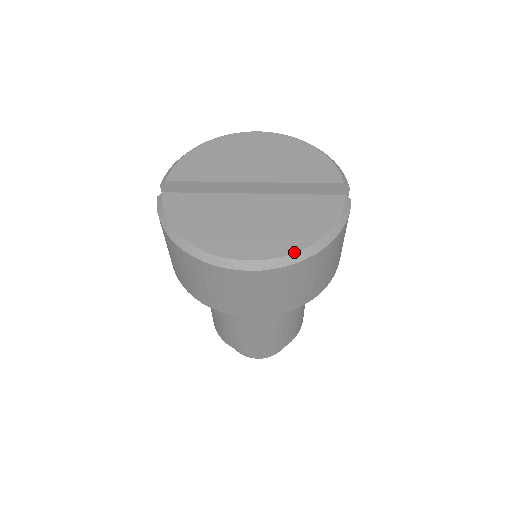
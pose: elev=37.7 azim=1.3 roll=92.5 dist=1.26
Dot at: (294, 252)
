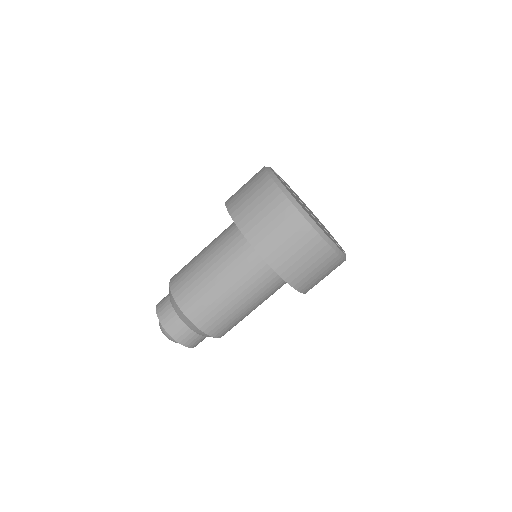
Dot at: occluded
